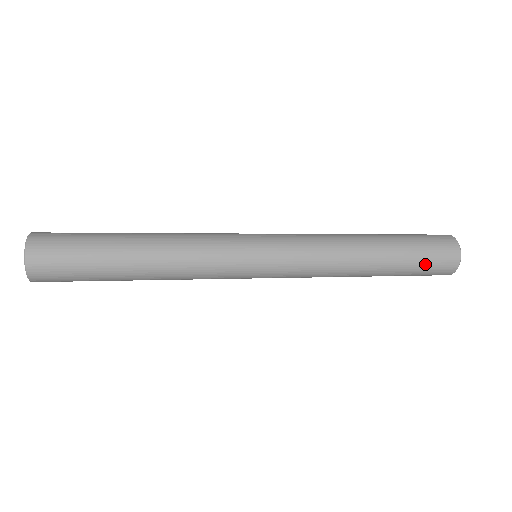
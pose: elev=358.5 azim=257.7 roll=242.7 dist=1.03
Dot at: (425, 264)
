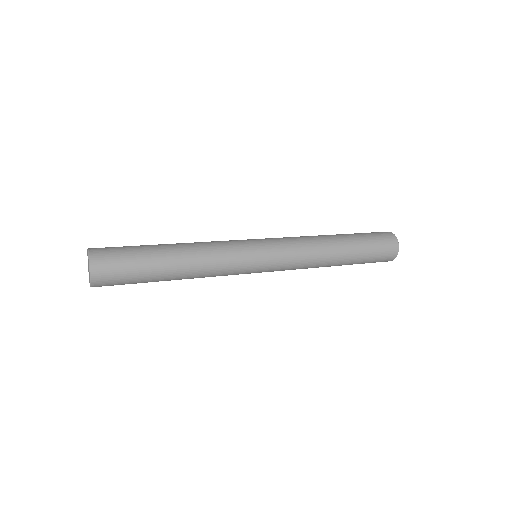
Dot at: (373, 260)
